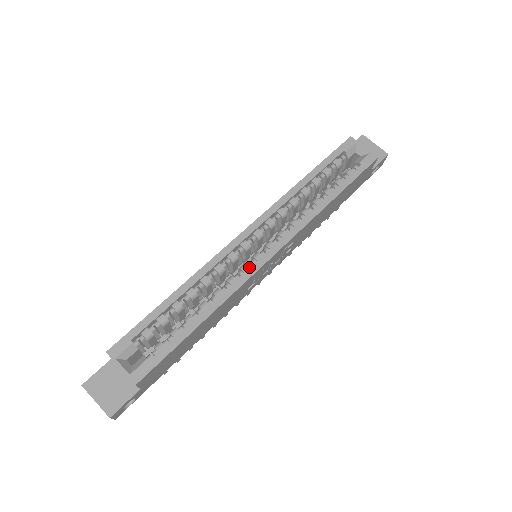
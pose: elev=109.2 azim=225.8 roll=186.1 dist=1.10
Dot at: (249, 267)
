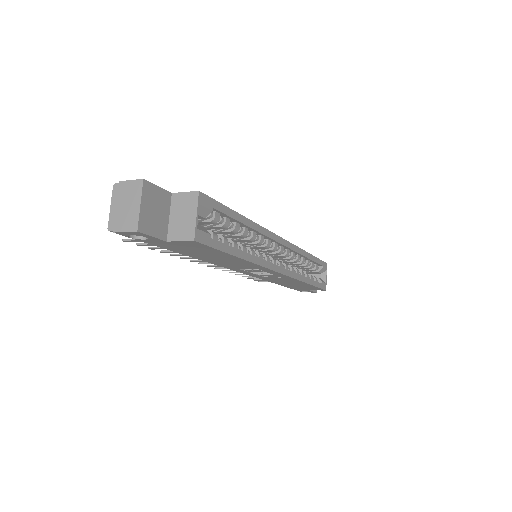
Dot at: (270, 262)
